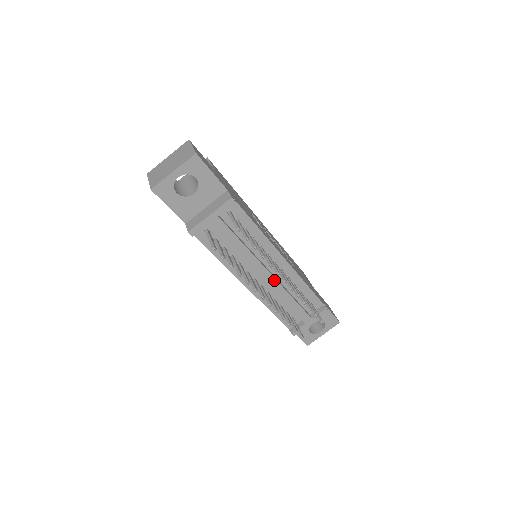
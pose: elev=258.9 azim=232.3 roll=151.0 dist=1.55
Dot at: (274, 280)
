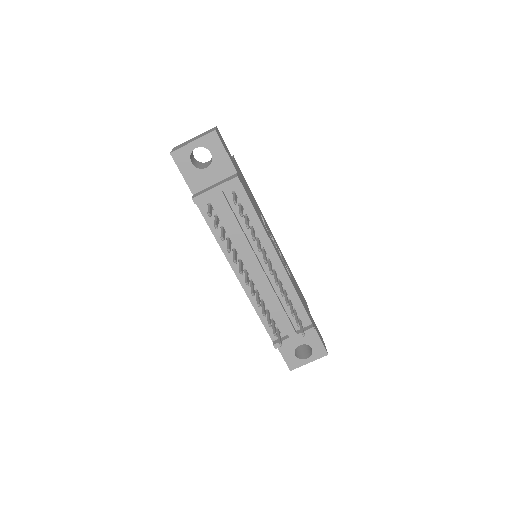
Dot at: (264, 276)
